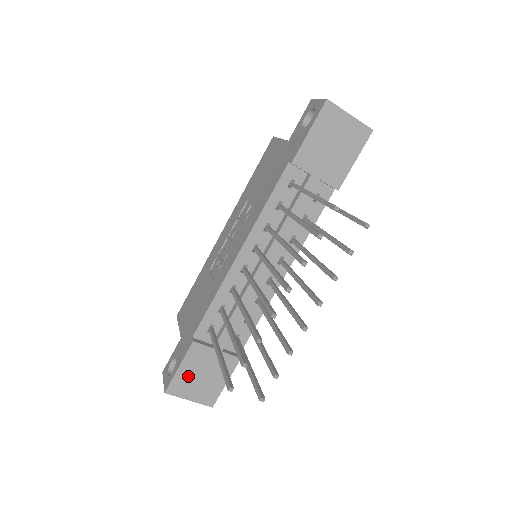
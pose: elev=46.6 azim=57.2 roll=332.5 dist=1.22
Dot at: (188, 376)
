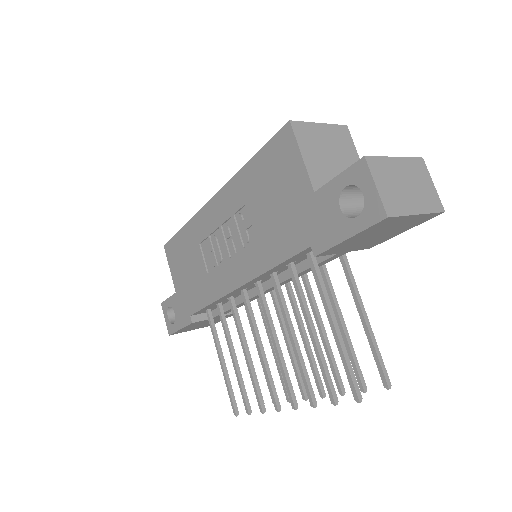
Dot at: (189, 328)
